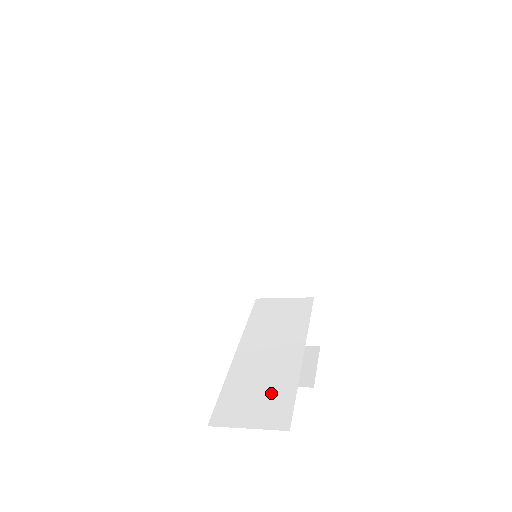
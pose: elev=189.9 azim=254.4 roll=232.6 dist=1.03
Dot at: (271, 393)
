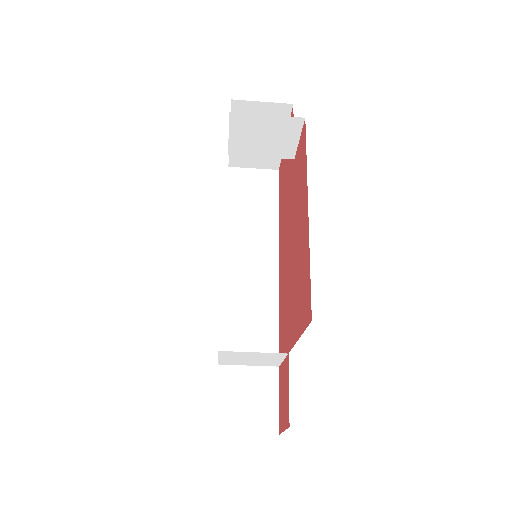
Dot at: occluded
